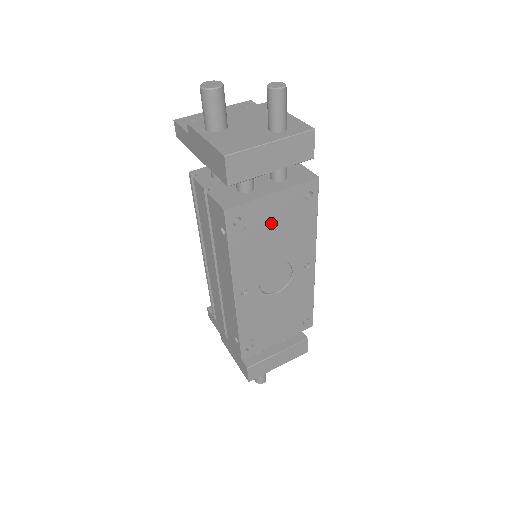
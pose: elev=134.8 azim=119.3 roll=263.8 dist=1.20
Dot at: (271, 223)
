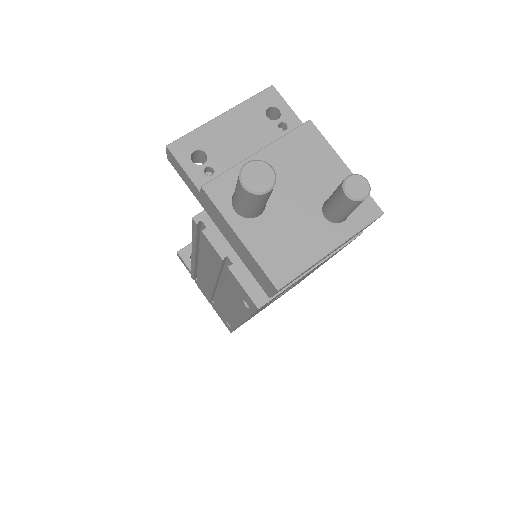
Dot at: occluded
